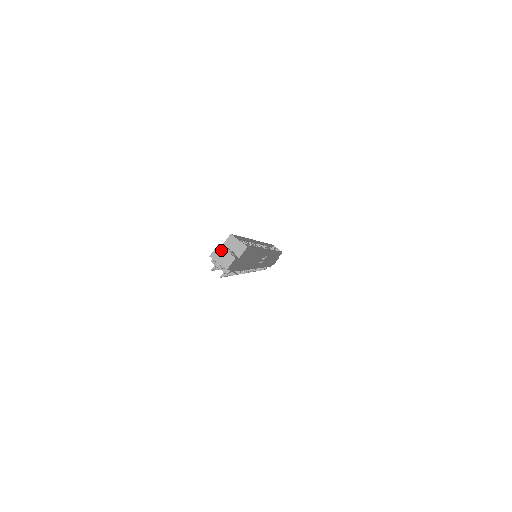
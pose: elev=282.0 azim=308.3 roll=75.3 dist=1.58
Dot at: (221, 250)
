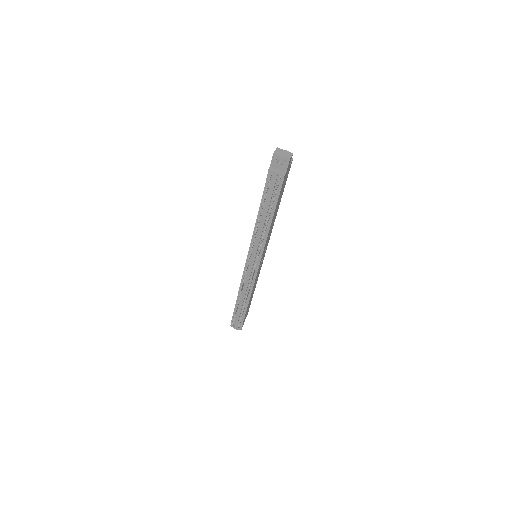
Dot at: (280, 150)
